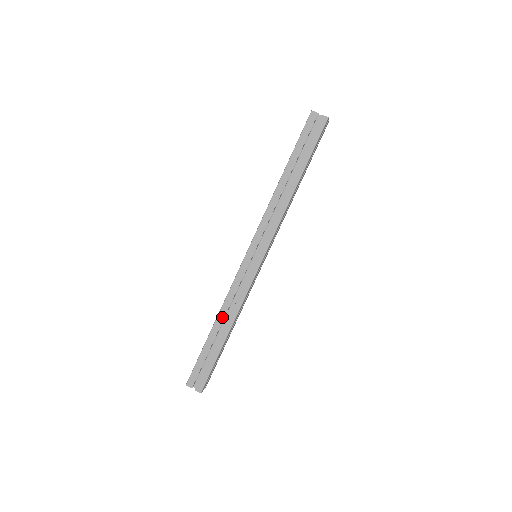
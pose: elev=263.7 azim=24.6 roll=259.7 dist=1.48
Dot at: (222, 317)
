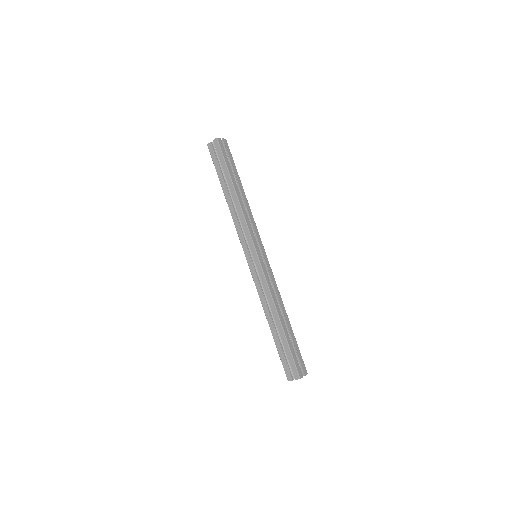
Dot at: (268, 314)
